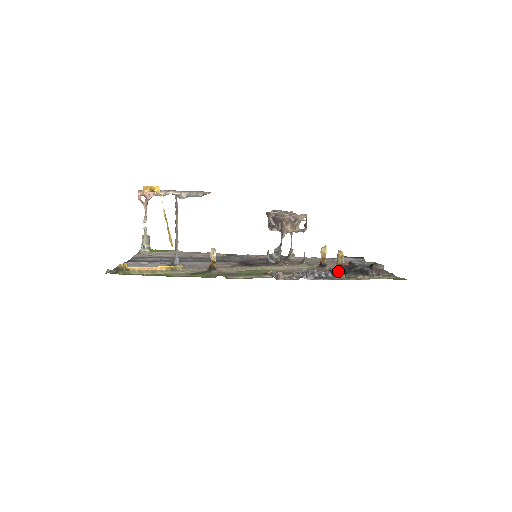
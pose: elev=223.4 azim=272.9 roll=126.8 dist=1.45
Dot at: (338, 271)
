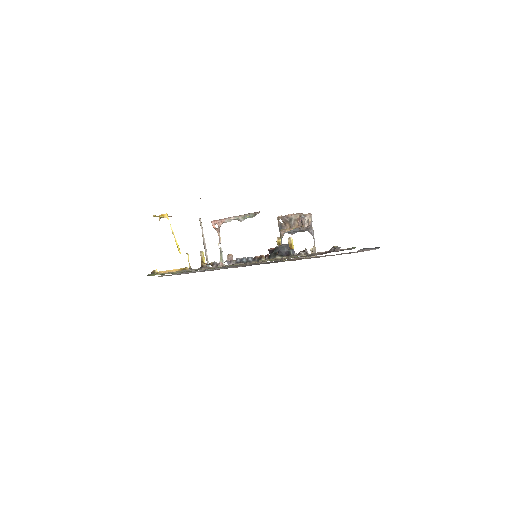
Dot at: occluded
